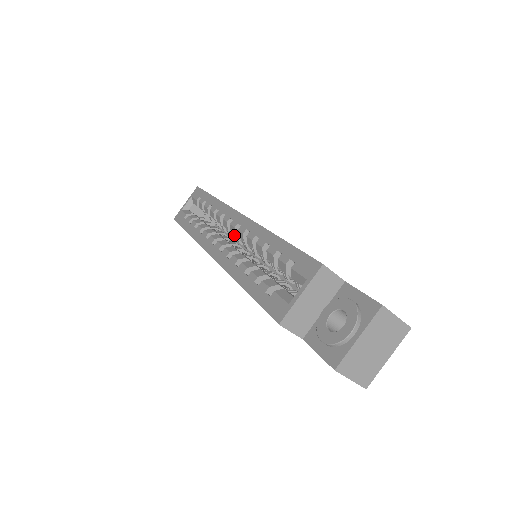
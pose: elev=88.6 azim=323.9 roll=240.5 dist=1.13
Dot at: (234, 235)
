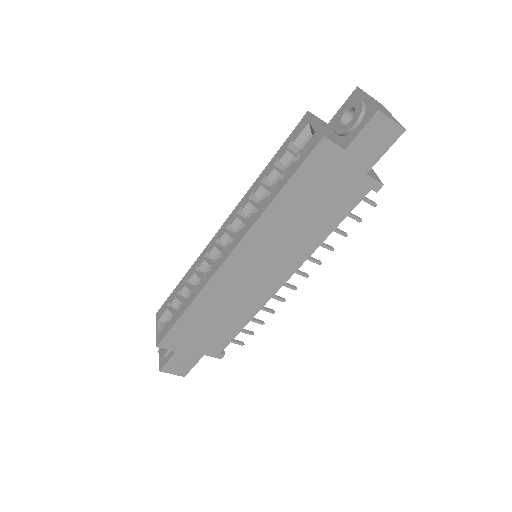
Dot at: occluded
